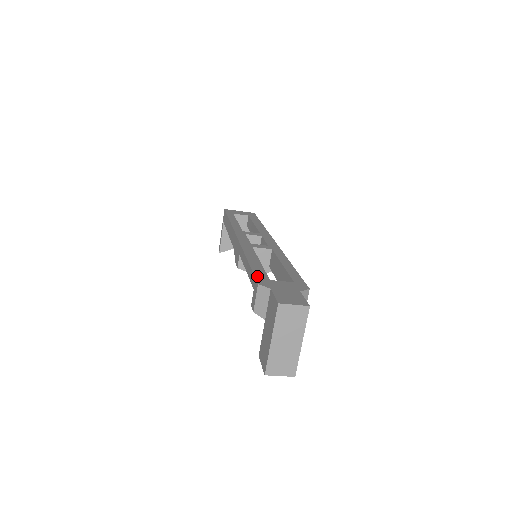
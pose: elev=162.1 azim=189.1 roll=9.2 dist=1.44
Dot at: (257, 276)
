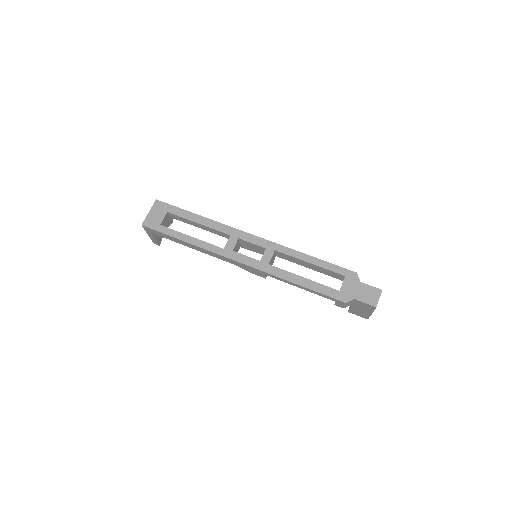
Dot at: (332, 296)
